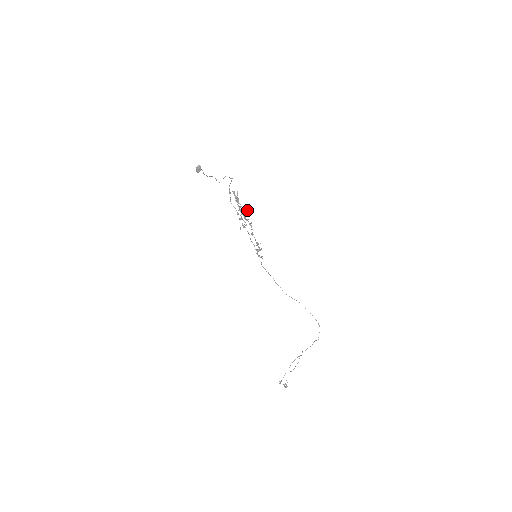
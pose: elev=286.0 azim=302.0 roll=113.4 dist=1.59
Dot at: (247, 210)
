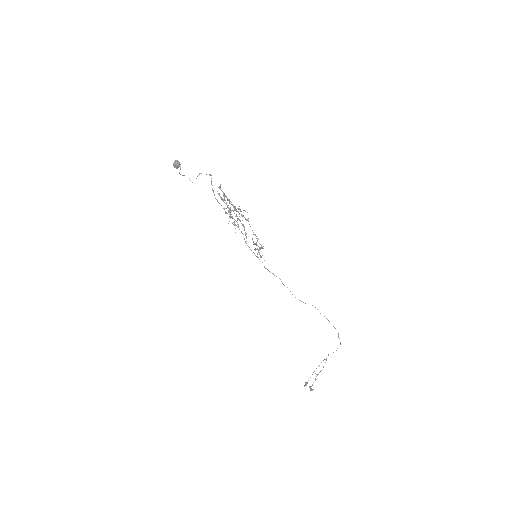
Dot at: (239, 206)
